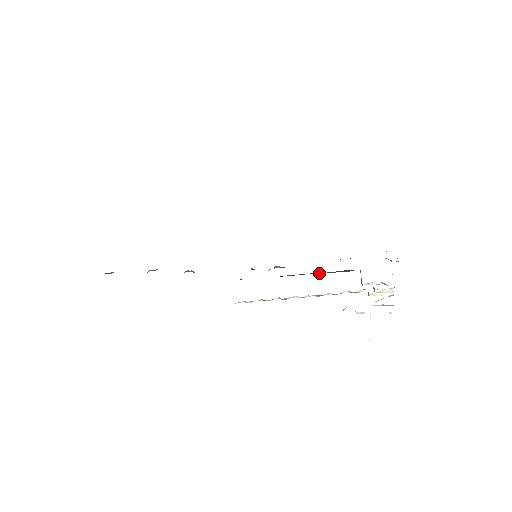
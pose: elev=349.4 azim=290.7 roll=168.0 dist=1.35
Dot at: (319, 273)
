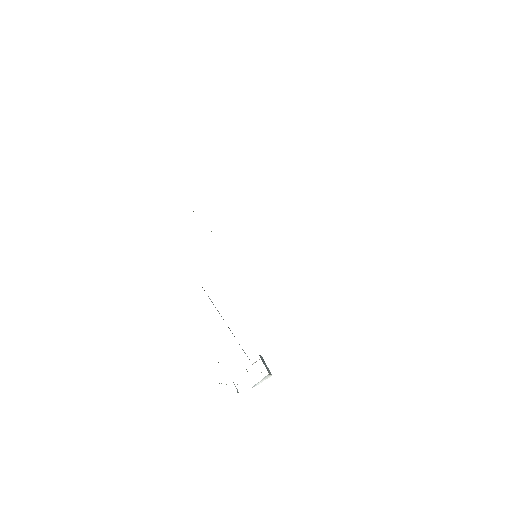
Dot at: occluded
